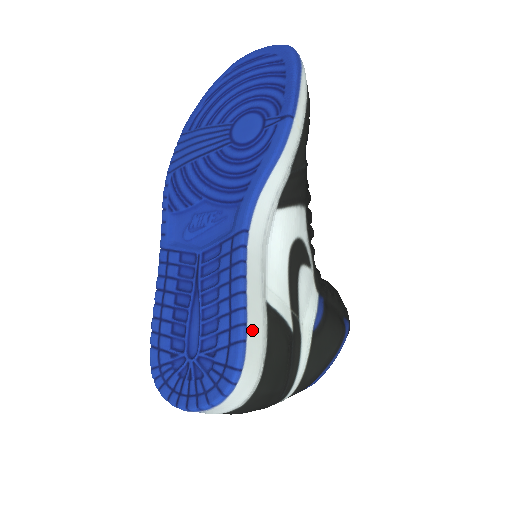
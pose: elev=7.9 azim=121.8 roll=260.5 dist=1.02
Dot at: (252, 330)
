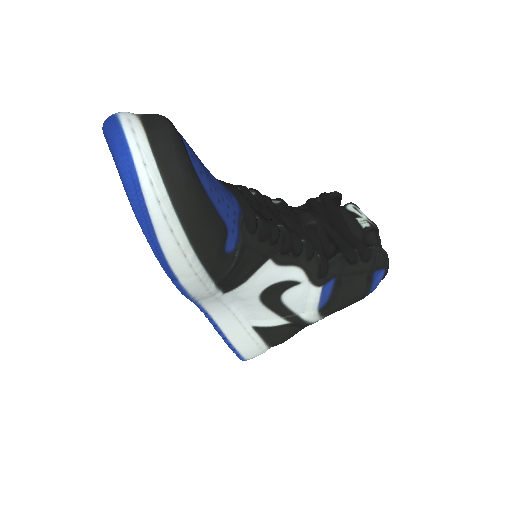
Dot at: (242, 348)
